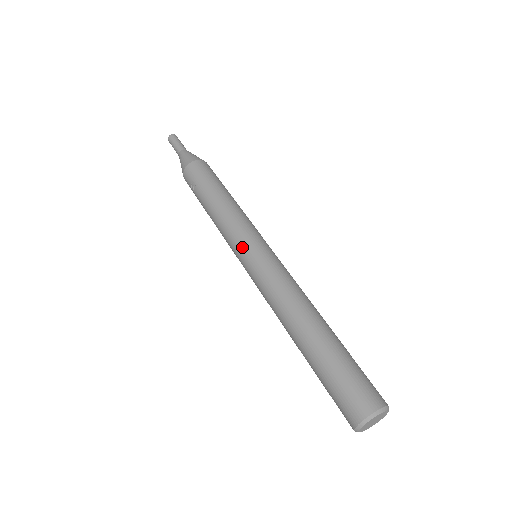
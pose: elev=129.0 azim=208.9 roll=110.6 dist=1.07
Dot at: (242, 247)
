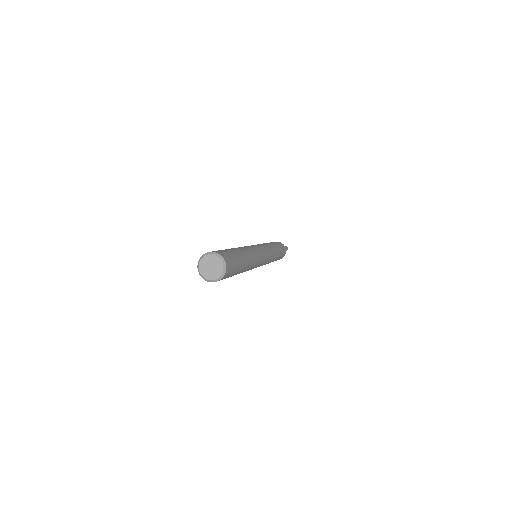
Dot at: (259, 244)
